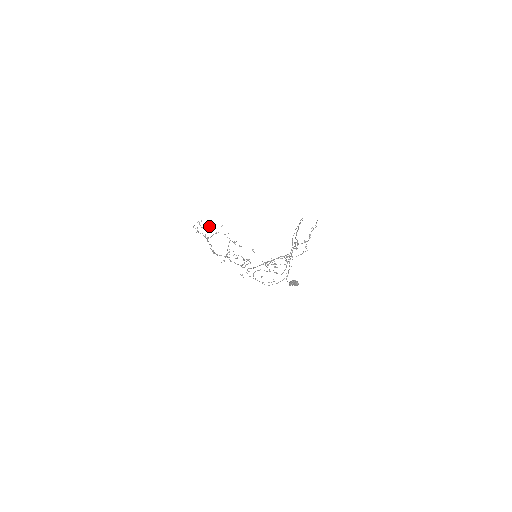
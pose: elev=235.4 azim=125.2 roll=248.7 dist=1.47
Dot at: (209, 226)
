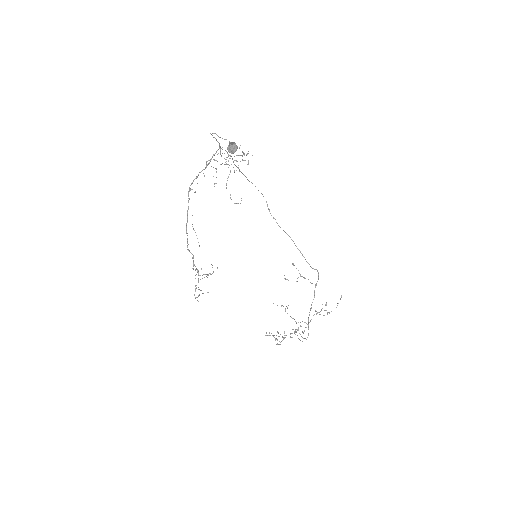
Dot at: (198, 271)
